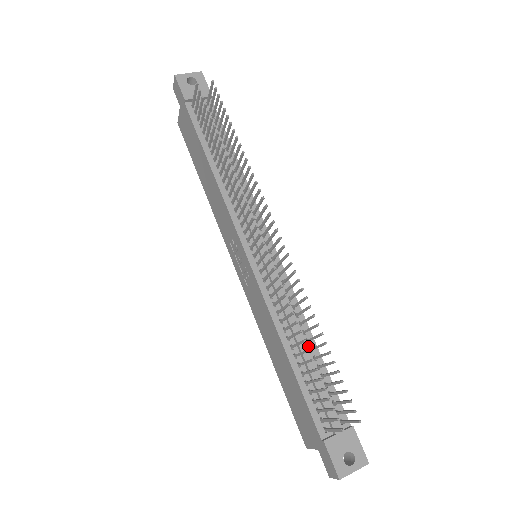
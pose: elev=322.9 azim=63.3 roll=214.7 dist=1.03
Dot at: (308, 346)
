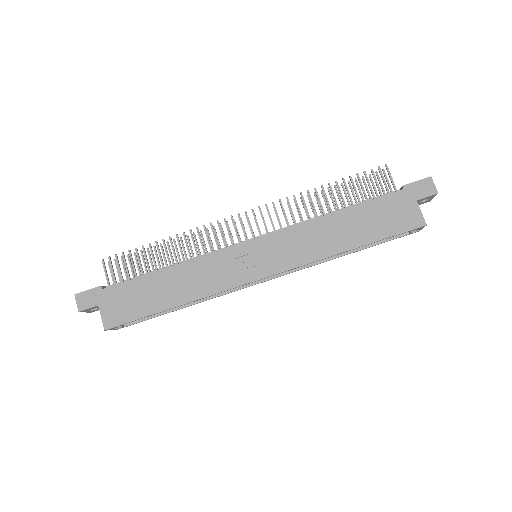
Dot at: occluded
